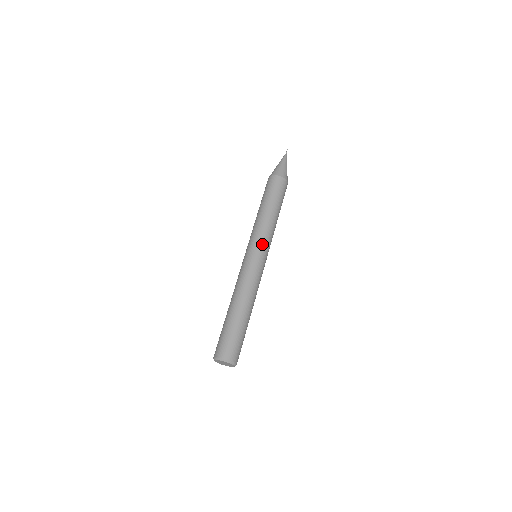
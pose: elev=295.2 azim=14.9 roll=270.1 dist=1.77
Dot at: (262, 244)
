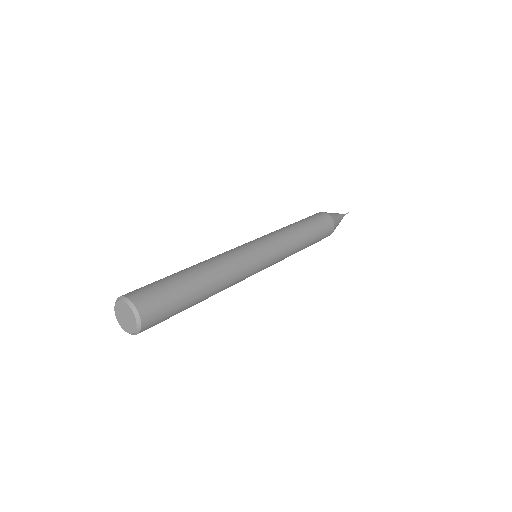
Dot at: (274, 245)
